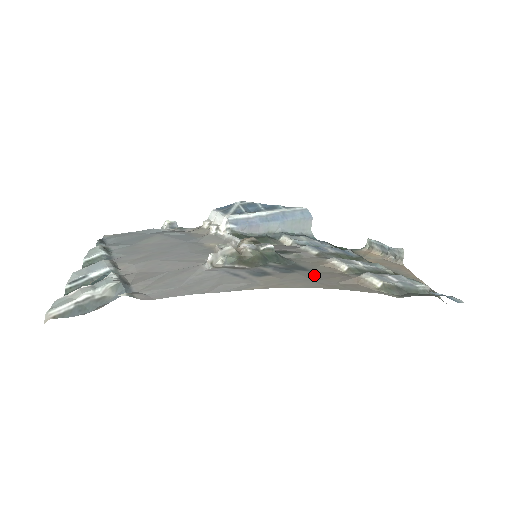
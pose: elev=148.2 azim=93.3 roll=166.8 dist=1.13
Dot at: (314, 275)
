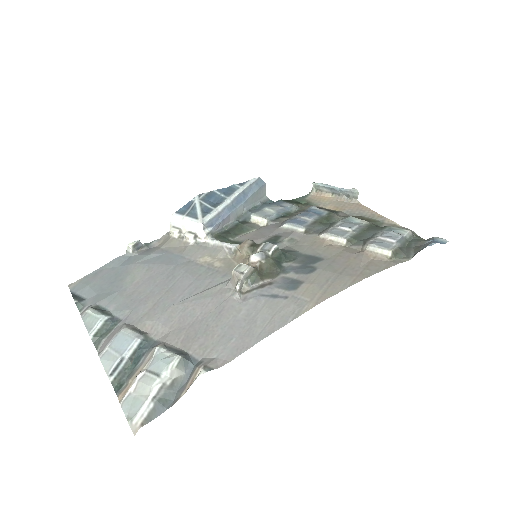
Dot at: (333, 265)
